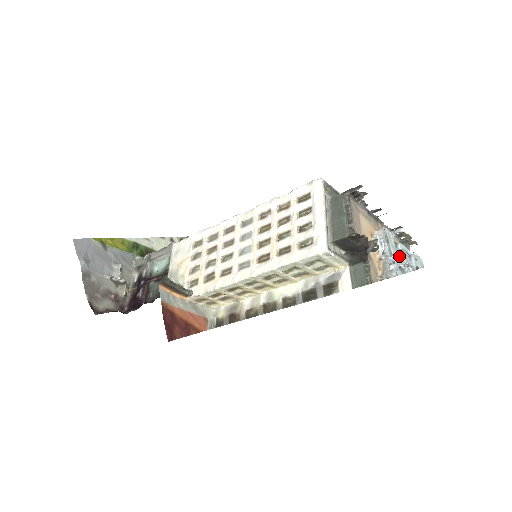
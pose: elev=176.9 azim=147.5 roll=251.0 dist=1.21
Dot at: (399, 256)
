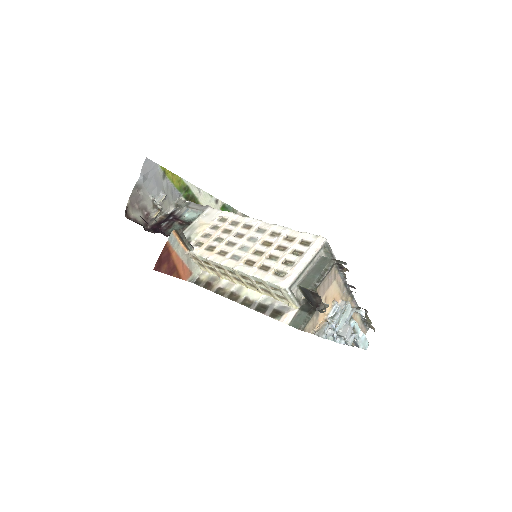
Dot at: (344, 328)
